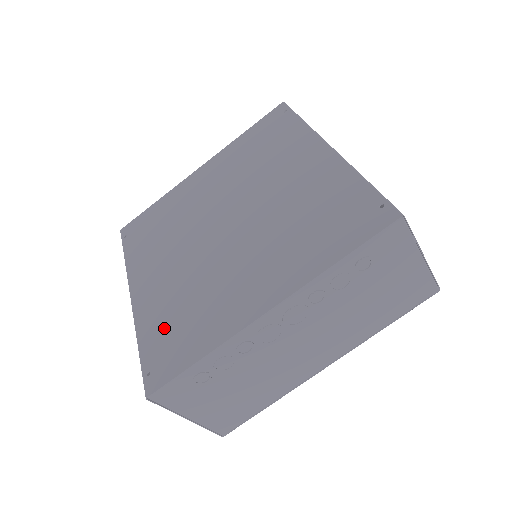
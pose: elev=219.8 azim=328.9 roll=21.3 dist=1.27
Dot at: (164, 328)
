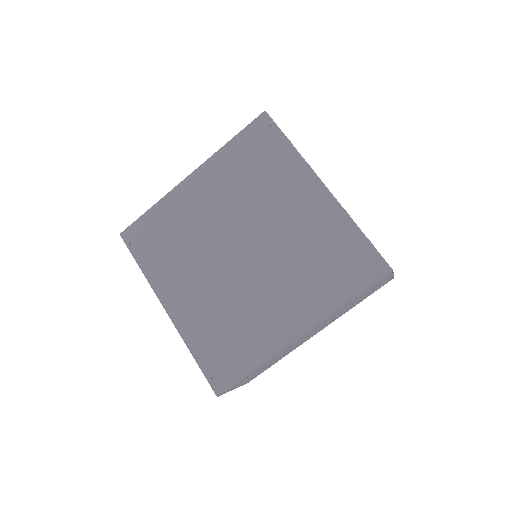
Dot at: (212, 342)
